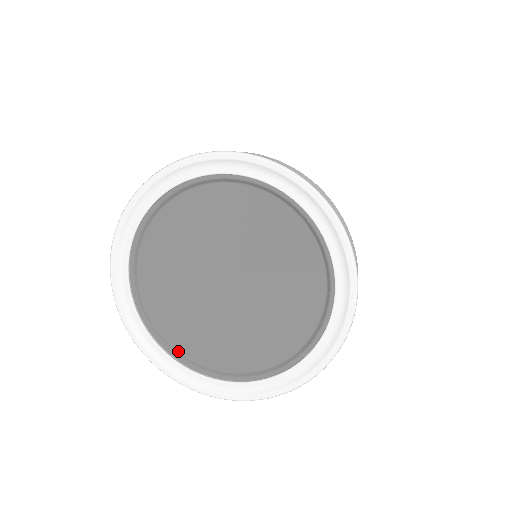
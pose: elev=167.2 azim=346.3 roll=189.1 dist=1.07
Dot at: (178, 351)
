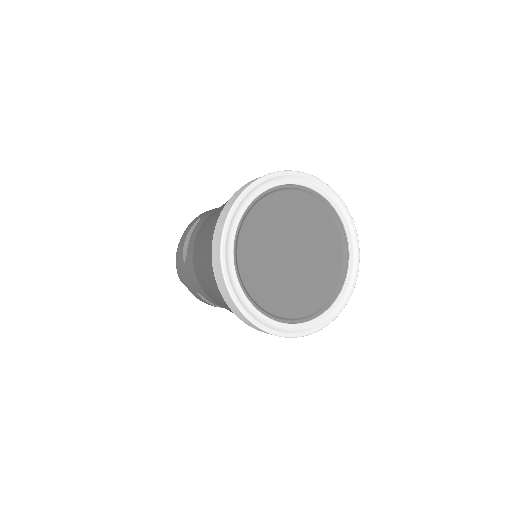
Dot at: (276, 316)
